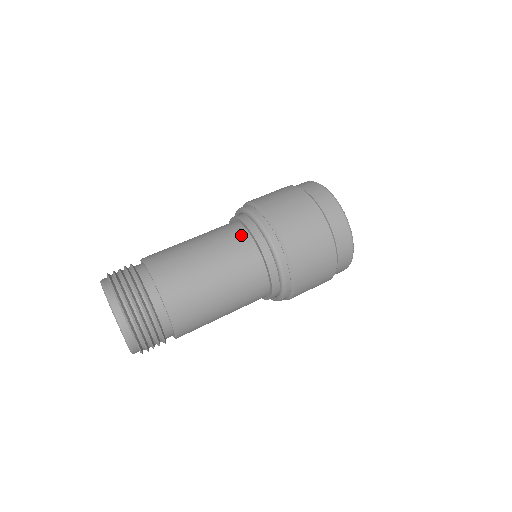
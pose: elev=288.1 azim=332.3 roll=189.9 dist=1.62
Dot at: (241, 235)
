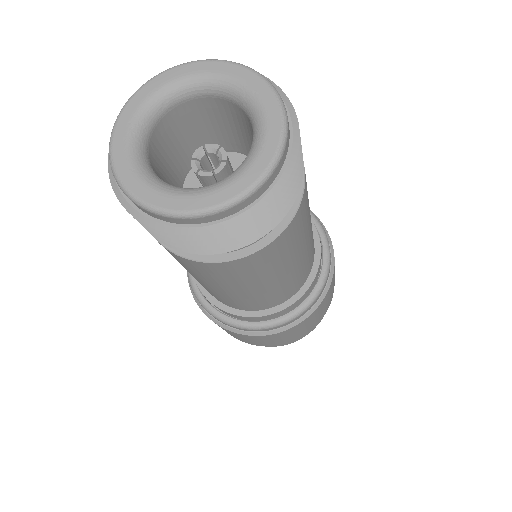
Dot at: occluded
